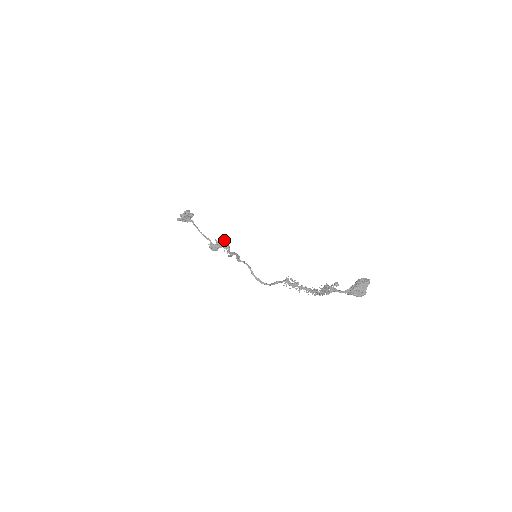
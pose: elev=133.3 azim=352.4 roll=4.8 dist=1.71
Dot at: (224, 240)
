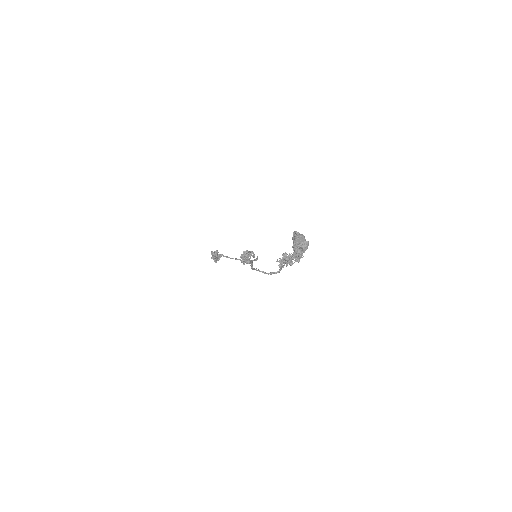
Dot at: (244, 252)
